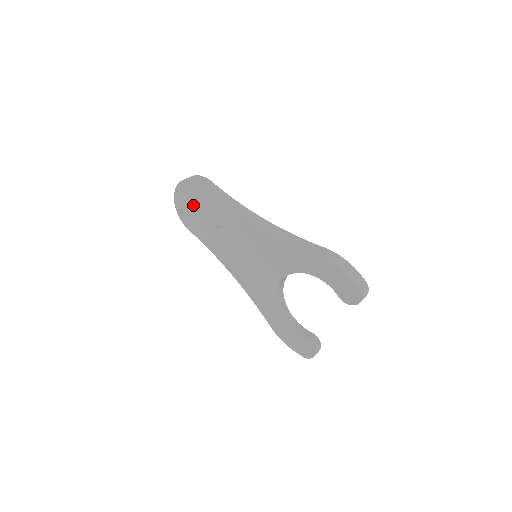
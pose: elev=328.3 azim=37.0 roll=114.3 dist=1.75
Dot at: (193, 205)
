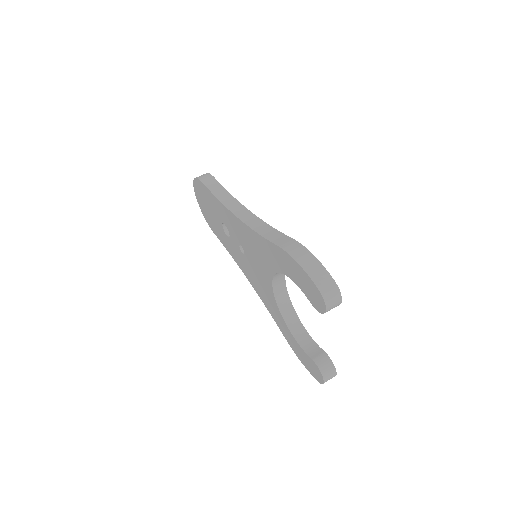
Dot at: (206, 205)
